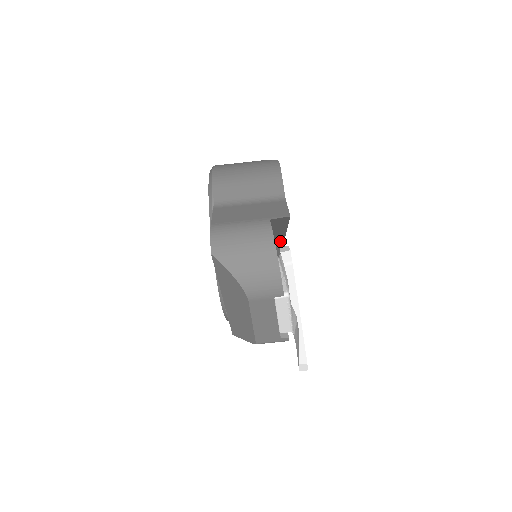
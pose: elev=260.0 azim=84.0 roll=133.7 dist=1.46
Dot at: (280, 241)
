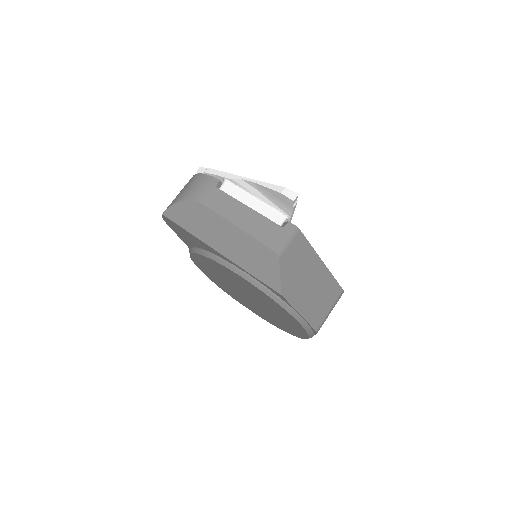
Dot at: occluded
